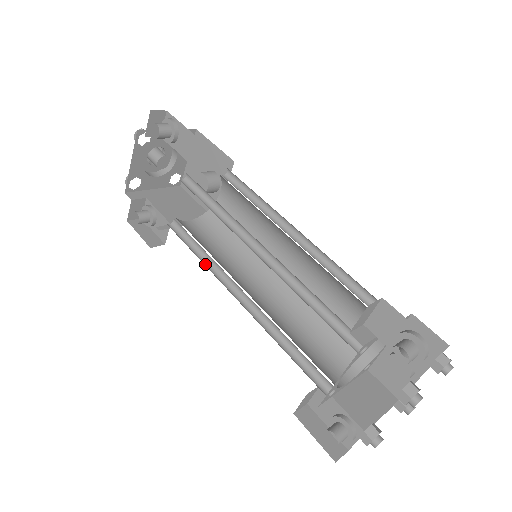
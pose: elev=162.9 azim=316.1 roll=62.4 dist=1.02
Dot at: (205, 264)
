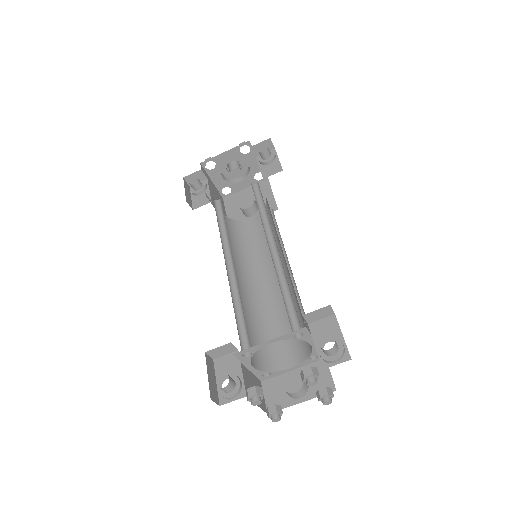
Dot at: (220, 234)
